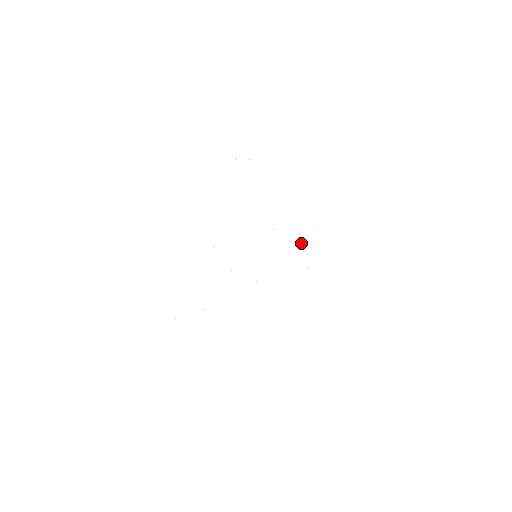
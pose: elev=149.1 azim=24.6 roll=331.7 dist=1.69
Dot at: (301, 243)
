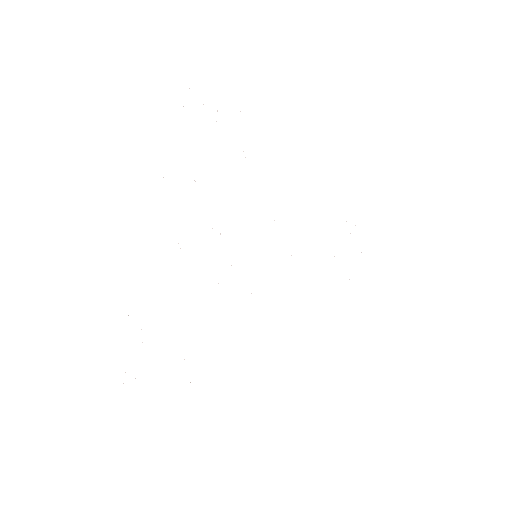
Dot at: occluded
